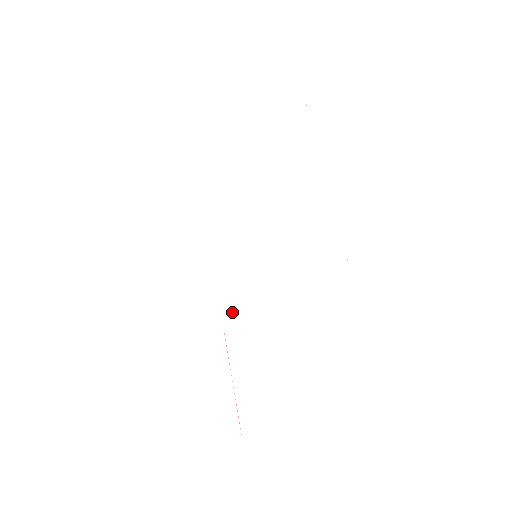
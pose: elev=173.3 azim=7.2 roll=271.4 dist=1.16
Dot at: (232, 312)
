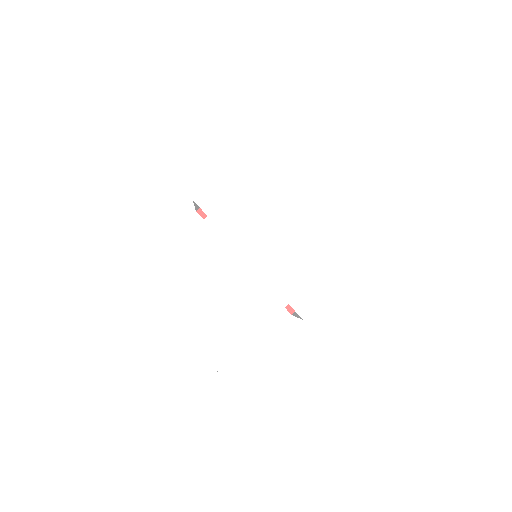
Dot at: (209, 258)
